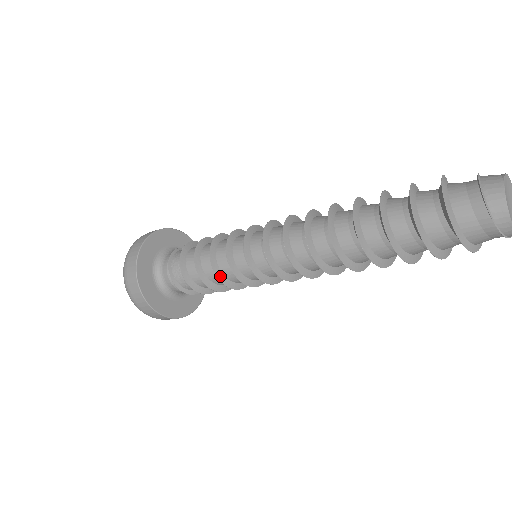
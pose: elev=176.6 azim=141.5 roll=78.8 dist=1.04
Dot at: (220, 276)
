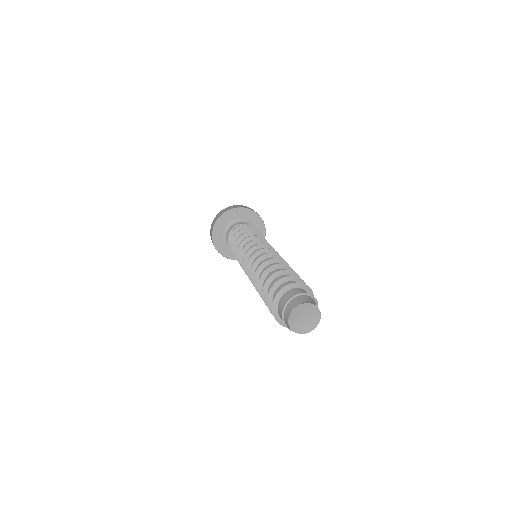
Dot at: occluded
